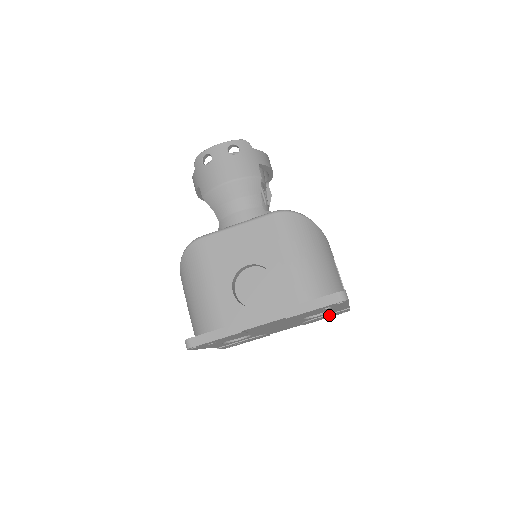
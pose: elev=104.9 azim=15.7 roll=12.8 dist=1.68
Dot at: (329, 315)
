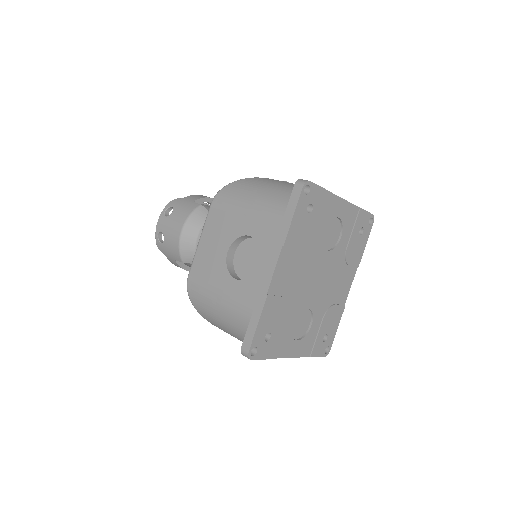
Dot at: (356, 233)
